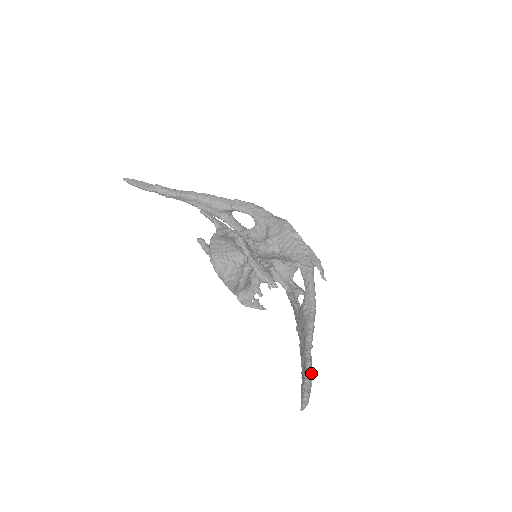
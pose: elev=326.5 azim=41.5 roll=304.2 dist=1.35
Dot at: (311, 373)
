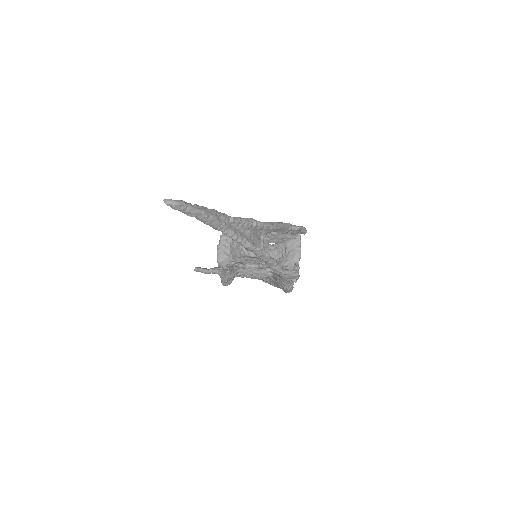
Dot at: (207, 209)
